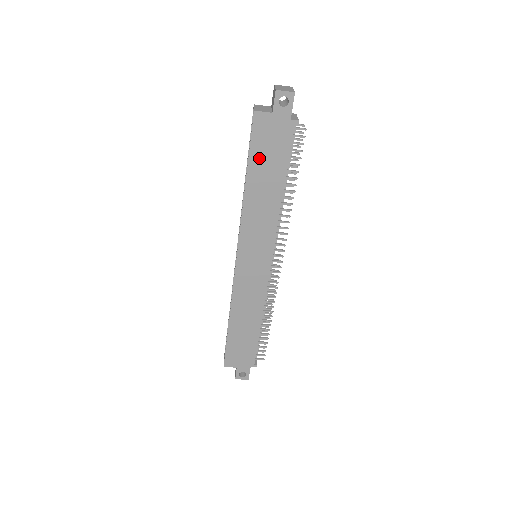
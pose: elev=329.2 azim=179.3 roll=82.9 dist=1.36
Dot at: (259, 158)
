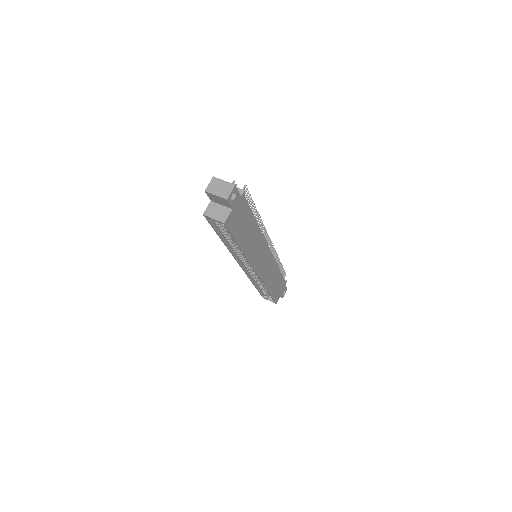
Dot at: (239, 232)
